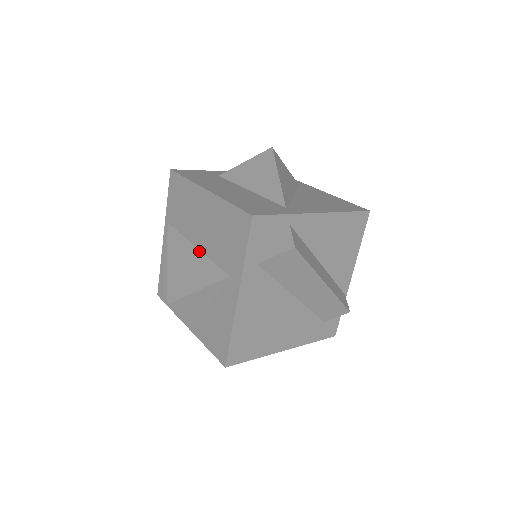
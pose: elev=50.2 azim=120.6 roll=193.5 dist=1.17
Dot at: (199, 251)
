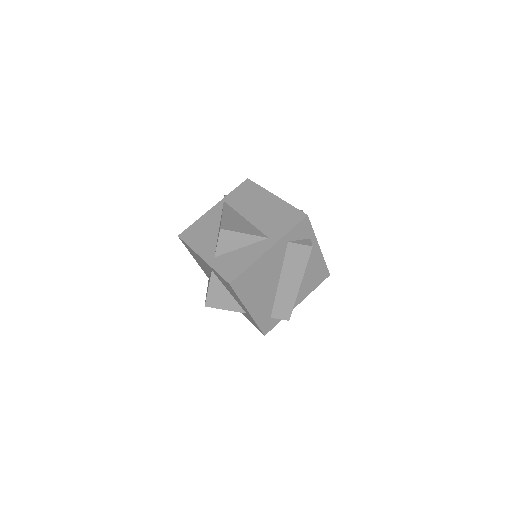
Dot at: (248, 221)
